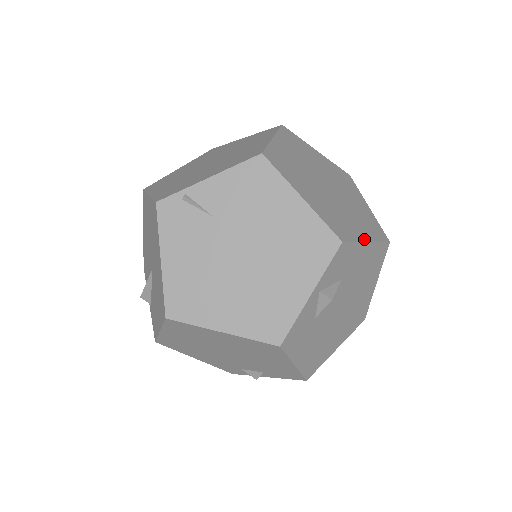
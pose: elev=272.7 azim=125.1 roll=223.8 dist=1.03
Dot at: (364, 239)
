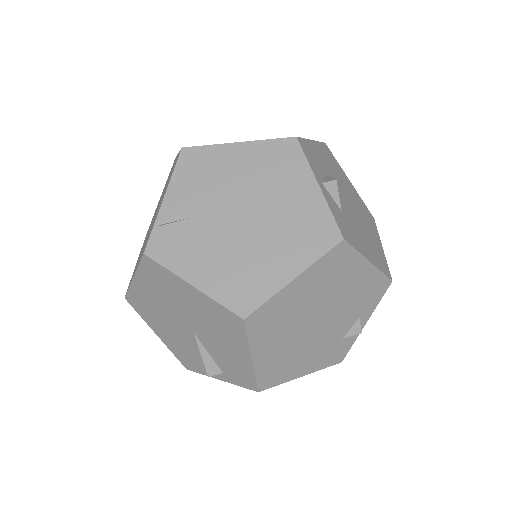
Dot at: occluded
